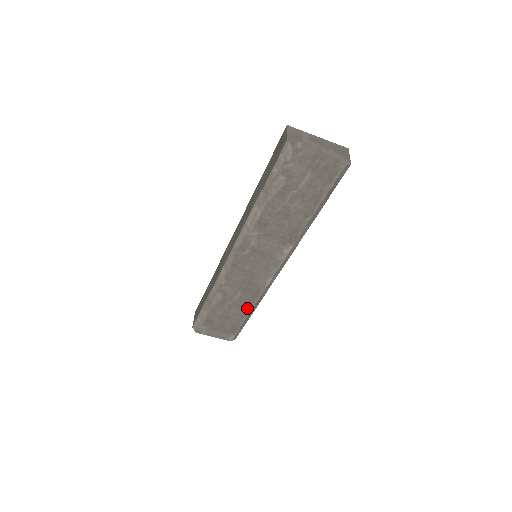
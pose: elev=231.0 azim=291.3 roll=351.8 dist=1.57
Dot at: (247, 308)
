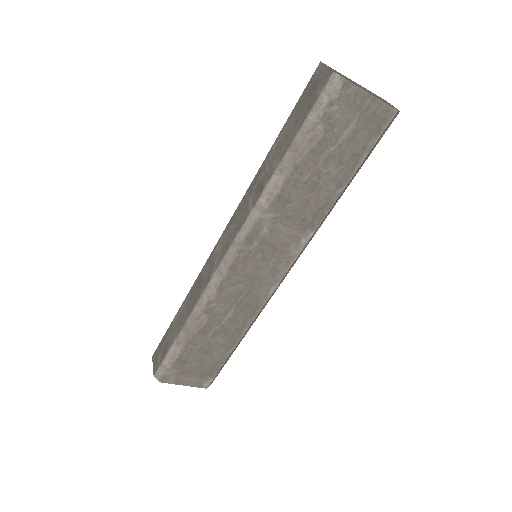
Dot at: (237, 333)
